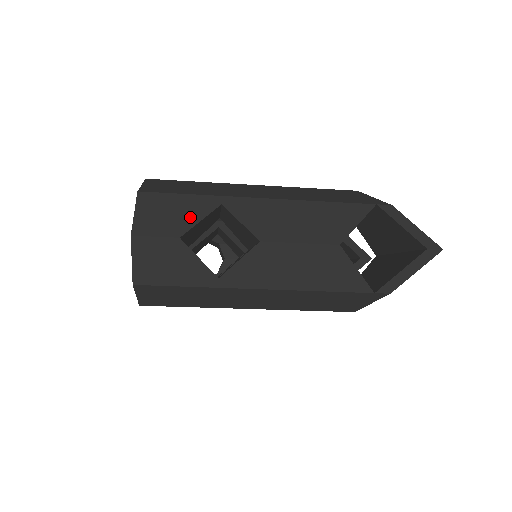
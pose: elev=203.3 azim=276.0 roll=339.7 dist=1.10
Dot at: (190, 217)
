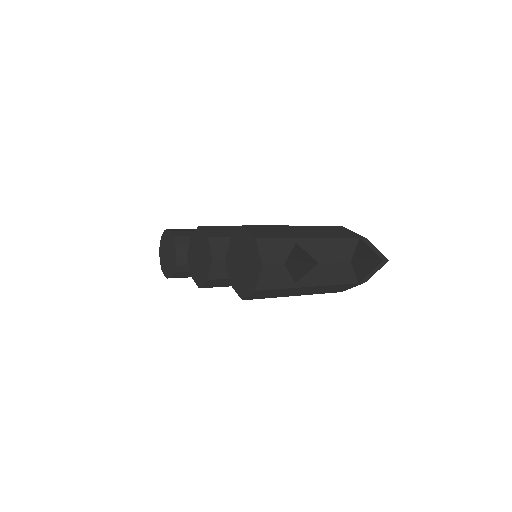
Dot at: (285, 252)
